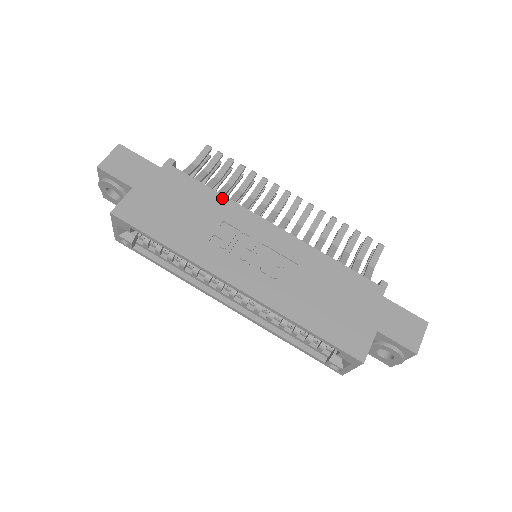
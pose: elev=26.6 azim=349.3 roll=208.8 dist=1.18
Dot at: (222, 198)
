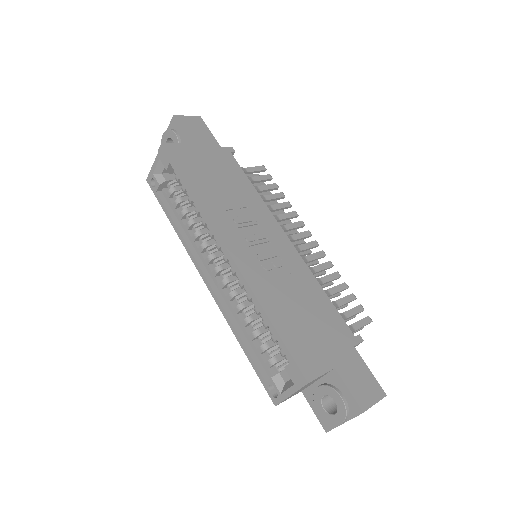
Dot at: (256, 194)
